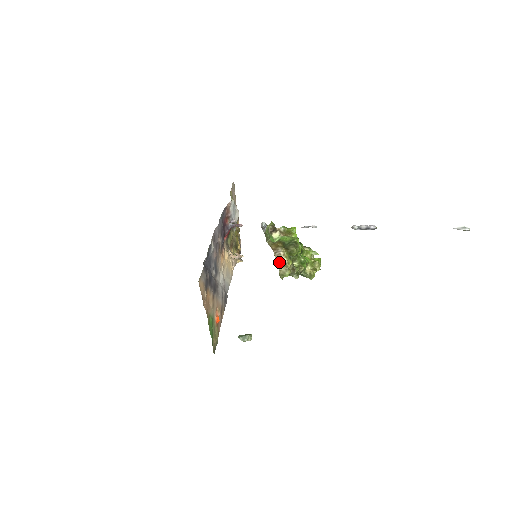
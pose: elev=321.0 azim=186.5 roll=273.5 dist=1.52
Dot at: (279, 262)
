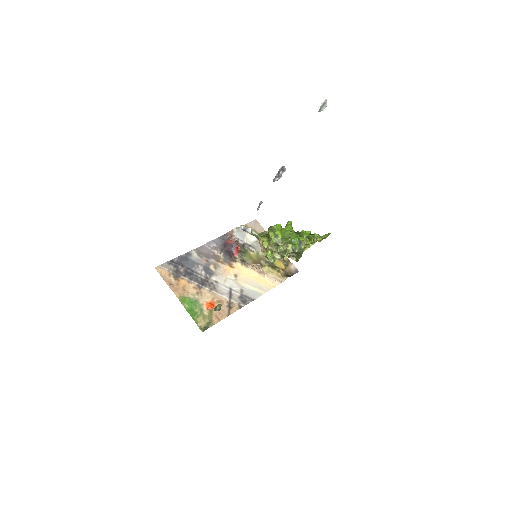
Dot at: (261, 248)
